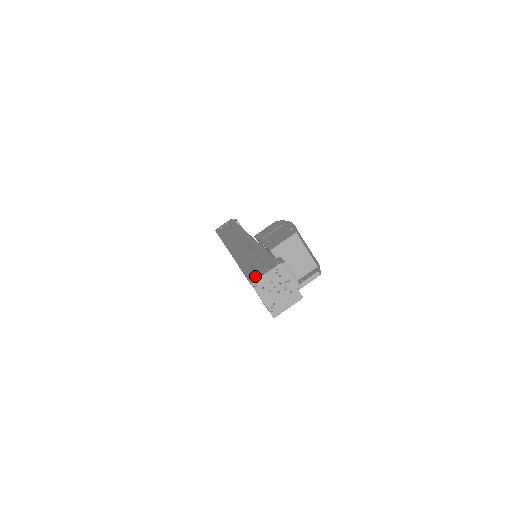
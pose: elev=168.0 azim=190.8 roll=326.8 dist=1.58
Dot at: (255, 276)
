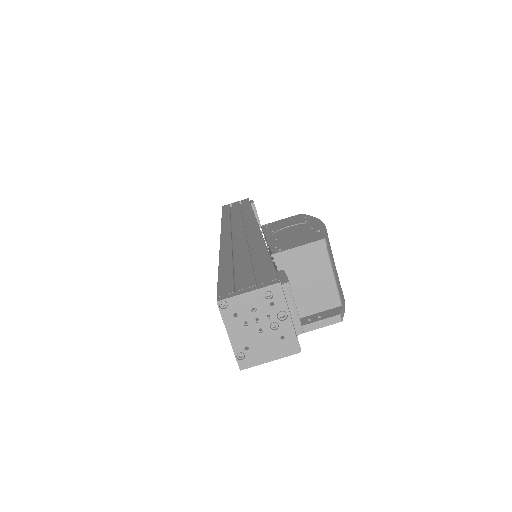
Dot at: (230, 290)
